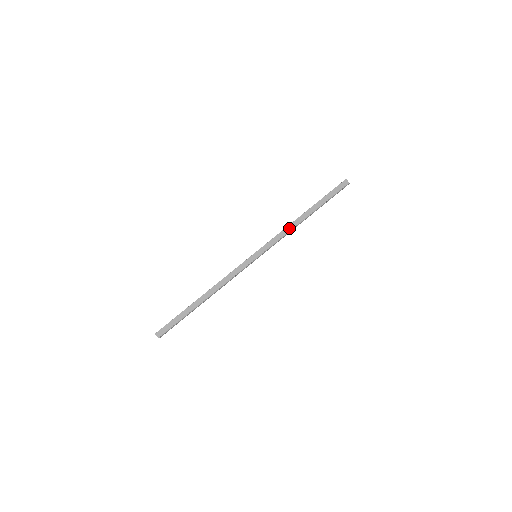
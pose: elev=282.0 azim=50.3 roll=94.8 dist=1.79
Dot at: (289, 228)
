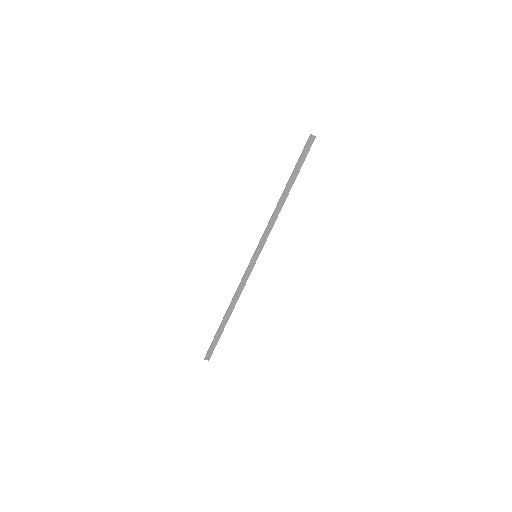
Dot at: (275, 215)
